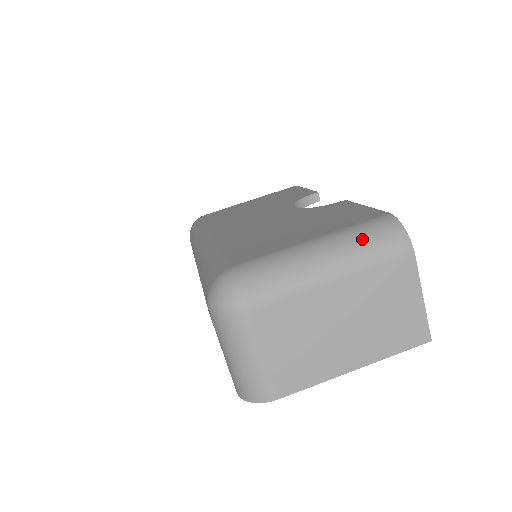
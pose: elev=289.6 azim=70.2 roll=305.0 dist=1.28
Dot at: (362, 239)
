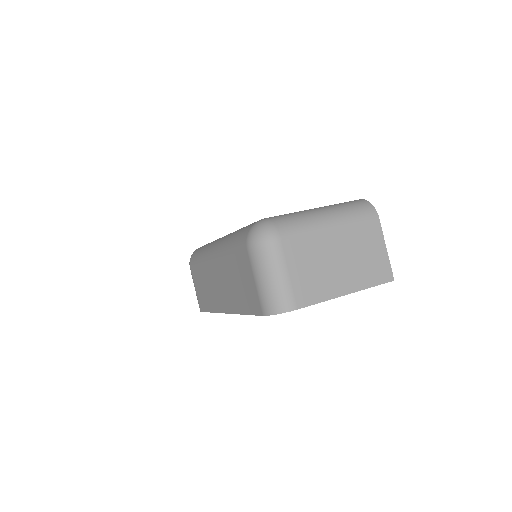
Dot at: (346, 207)
